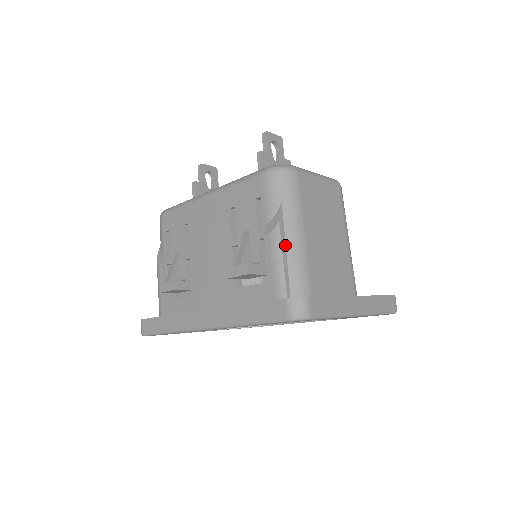
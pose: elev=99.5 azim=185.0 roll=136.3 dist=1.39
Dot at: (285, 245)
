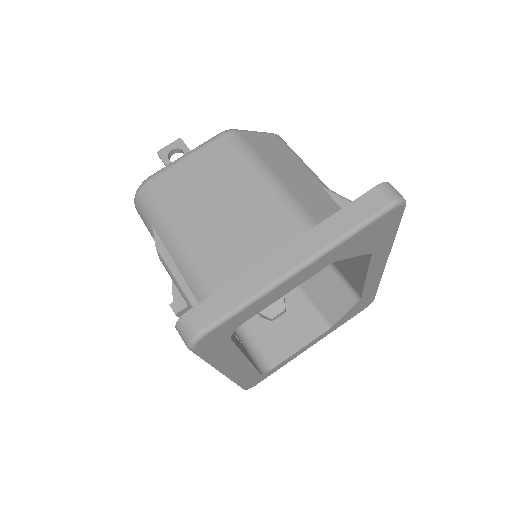
Dot at: (174, 264)
